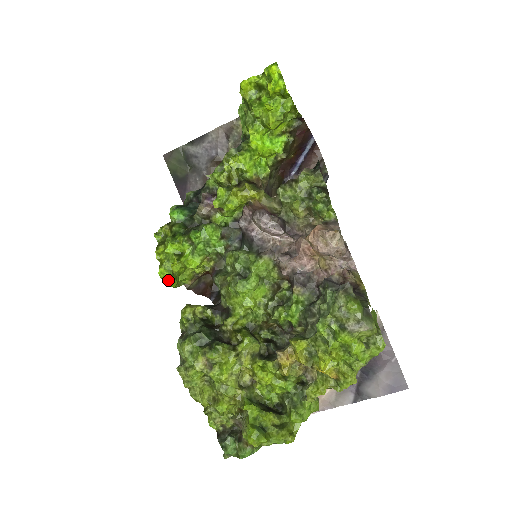
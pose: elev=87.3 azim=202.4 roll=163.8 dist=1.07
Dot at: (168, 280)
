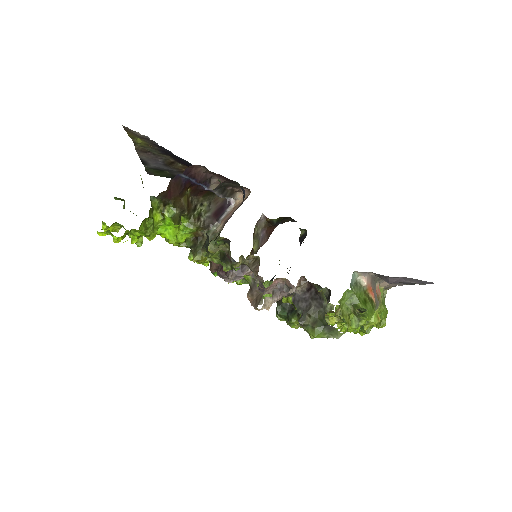
Dot at: occluded
